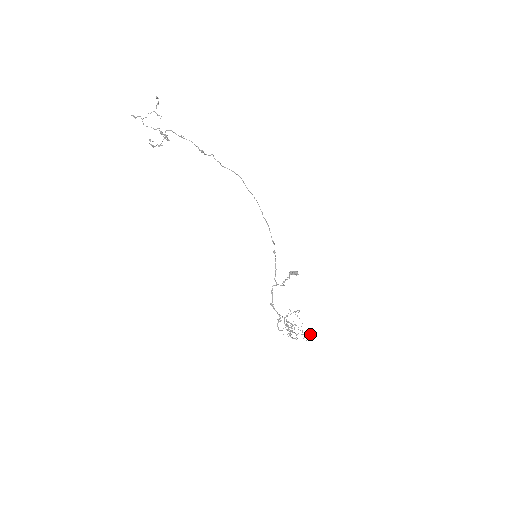
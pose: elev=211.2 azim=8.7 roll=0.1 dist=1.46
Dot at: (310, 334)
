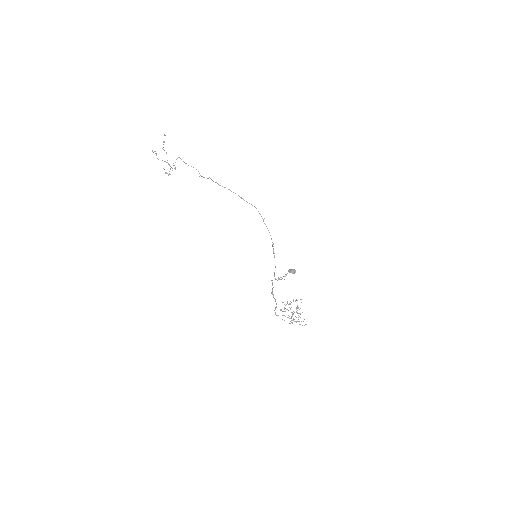
Dot at: occluded
